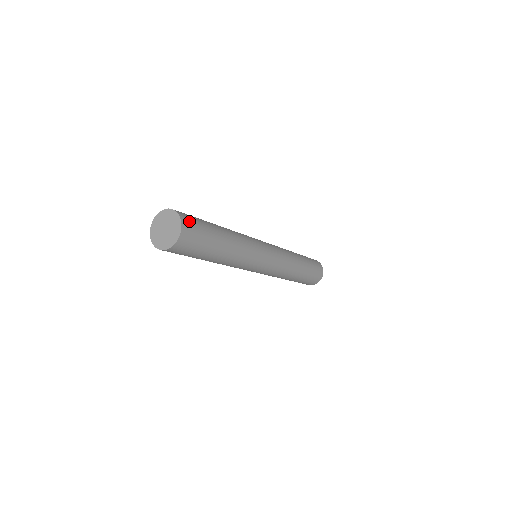
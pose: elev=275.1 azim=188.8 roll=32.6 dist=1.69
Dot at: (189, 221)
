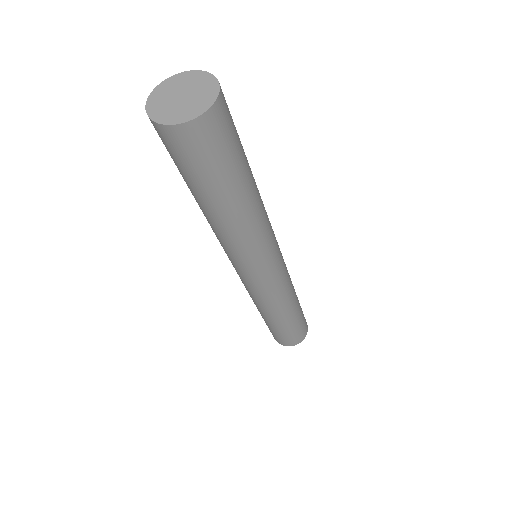
Dot at: occluded
